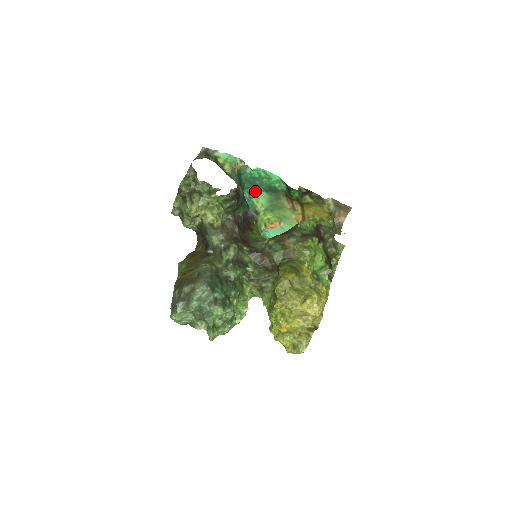
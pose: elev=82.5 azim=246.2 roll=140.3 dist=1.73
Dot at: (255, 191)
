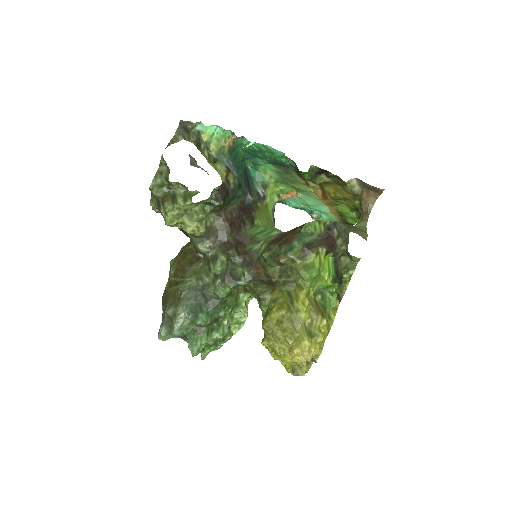
Dot at: (259, 162)
